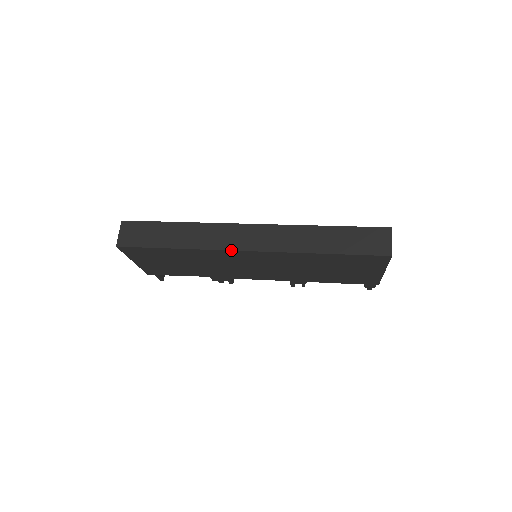
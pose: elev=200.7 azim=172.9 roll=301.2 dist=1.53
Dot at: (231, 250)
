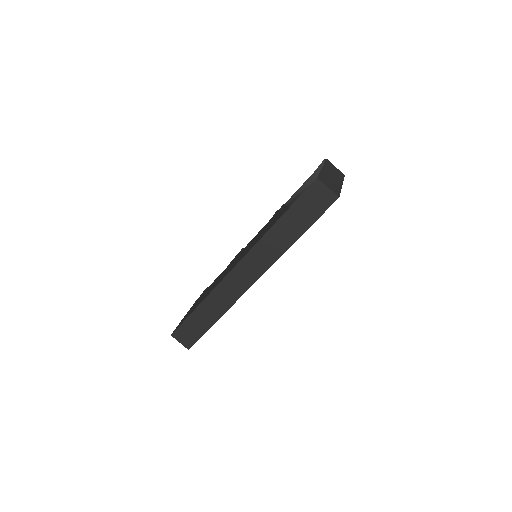
Dot at: occluded
